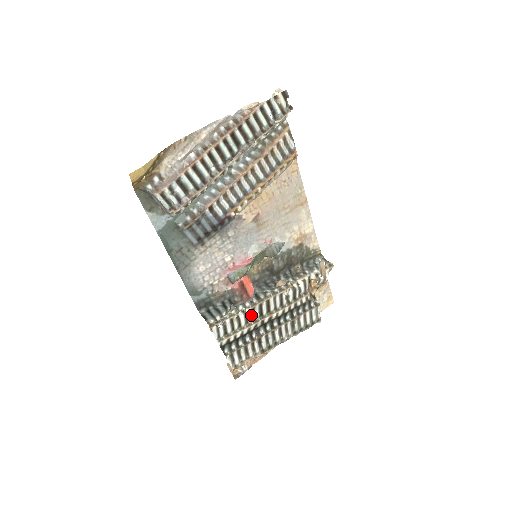
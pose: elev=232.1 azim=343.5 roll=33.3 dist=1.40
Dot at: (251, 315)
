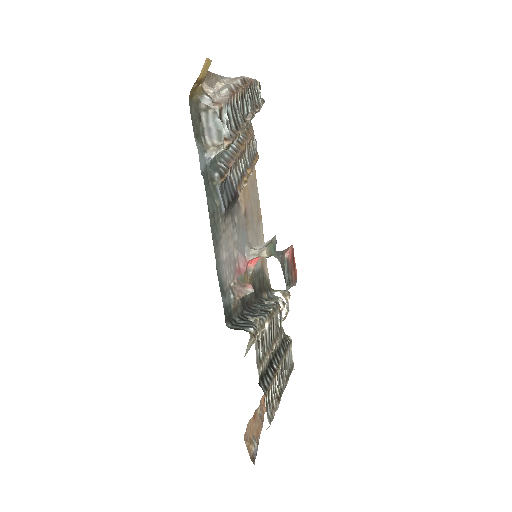
Dot at: (268, 335)
